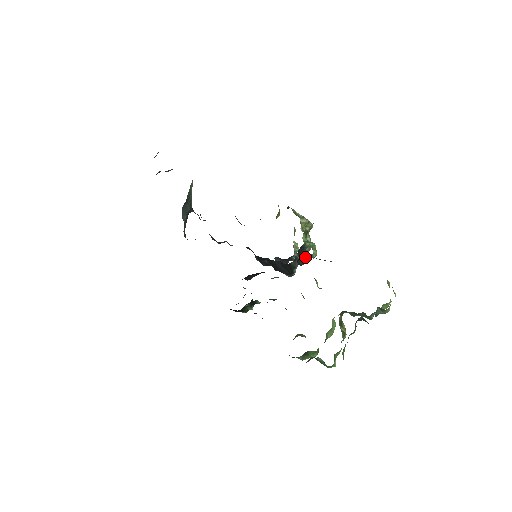
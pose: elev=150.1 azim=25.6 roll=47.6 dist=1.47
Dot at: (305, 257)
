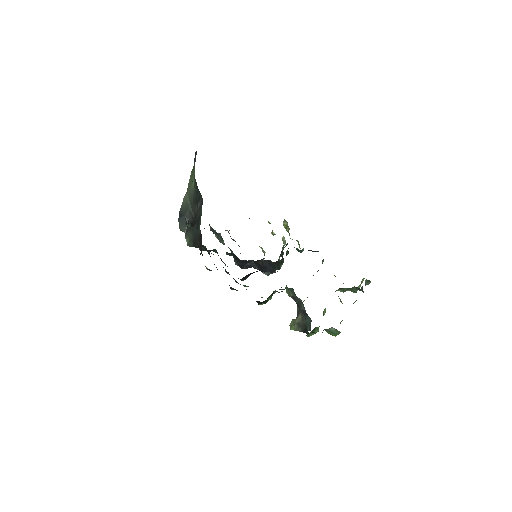
Dot at: (279, 256)
